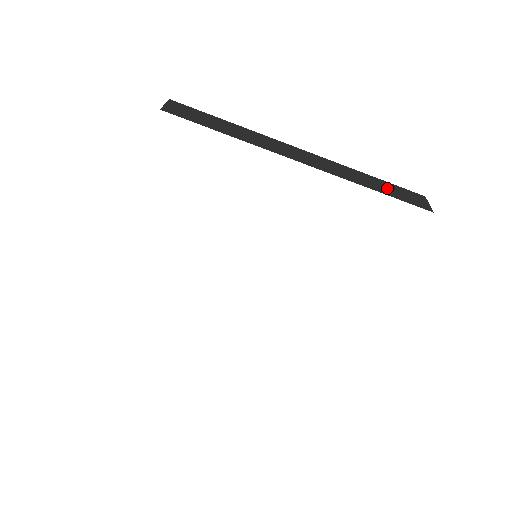
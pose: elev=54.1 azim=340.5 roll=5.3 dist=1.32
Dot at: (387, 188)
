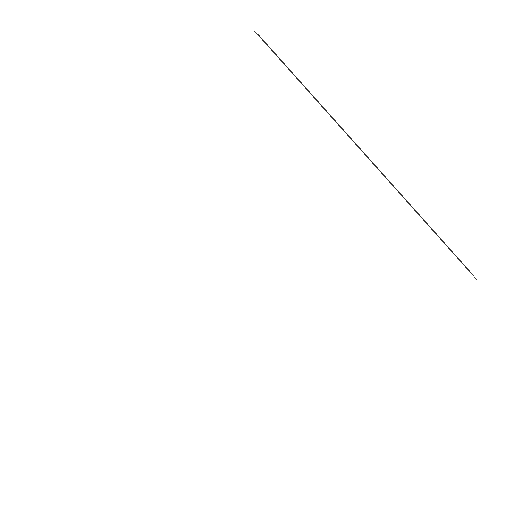
Dot at: (439, 237)
